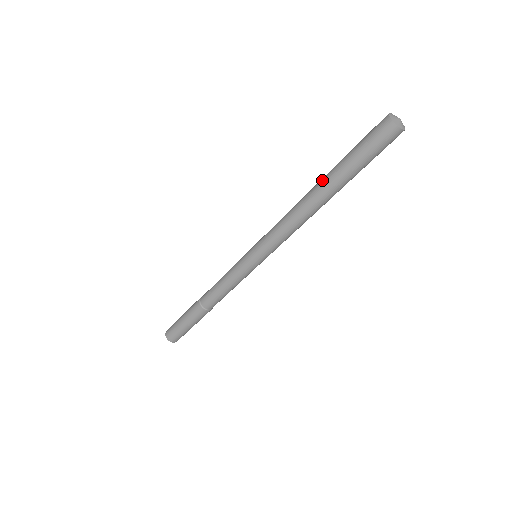
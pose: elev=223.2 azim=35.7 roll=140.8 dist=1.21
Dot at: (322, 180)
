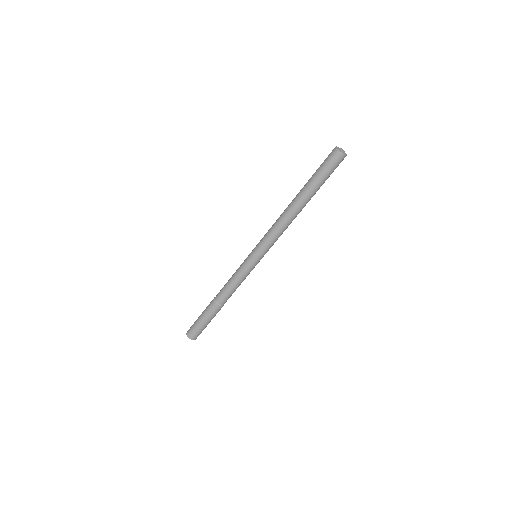
Dot at: (300, 196)
